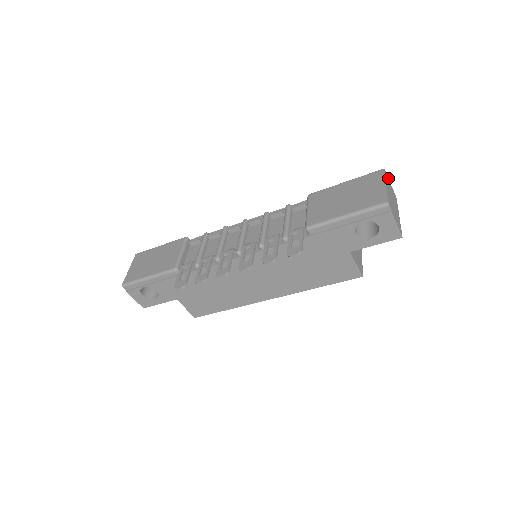
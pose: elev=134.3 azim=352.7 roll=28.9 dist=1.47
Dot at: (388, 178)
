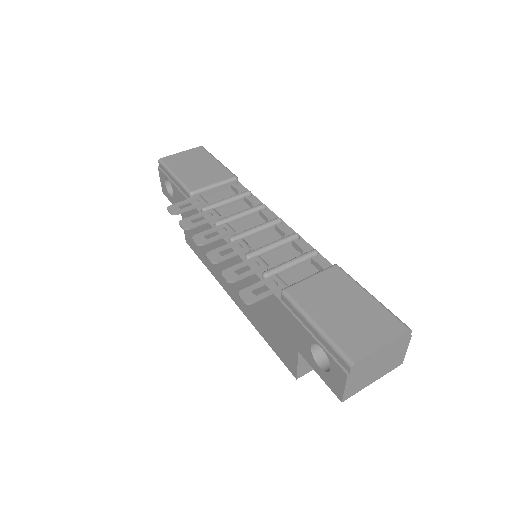
Dot at: (409, 341)
